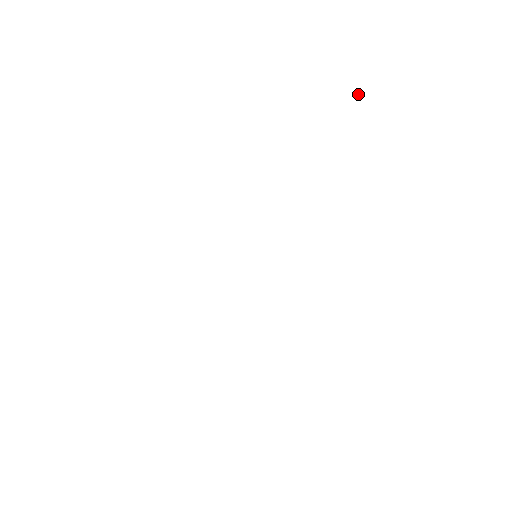
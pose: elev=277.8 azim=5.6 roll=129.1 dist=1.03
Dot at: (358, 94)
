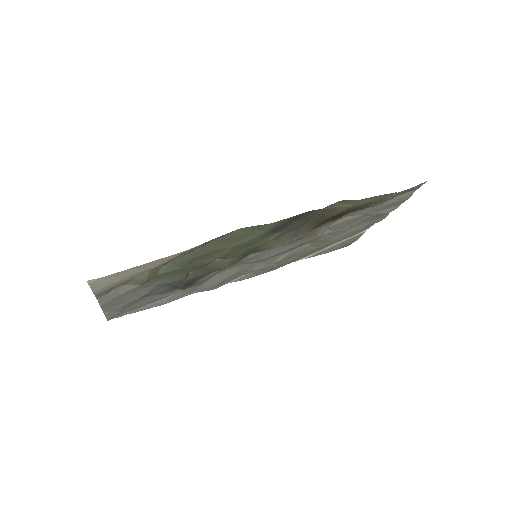
Dot at: (396, 192)
